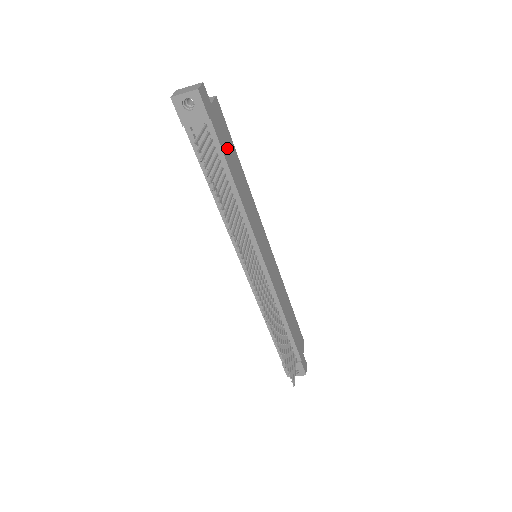
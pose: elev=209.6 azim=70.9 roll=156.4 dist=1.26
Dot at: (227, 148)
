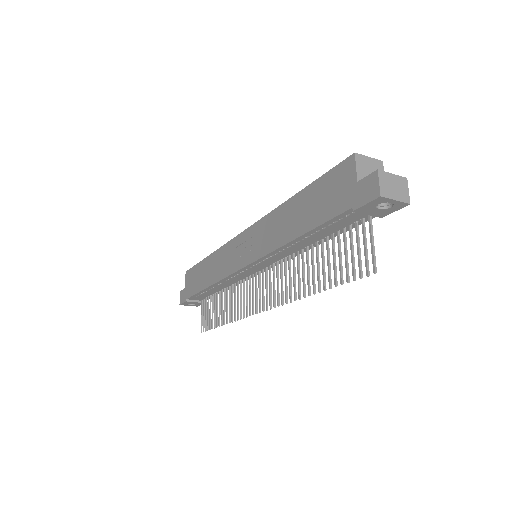
Dot at: occluded
